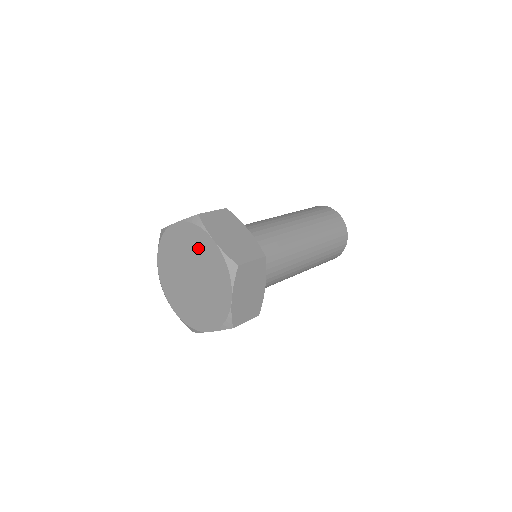
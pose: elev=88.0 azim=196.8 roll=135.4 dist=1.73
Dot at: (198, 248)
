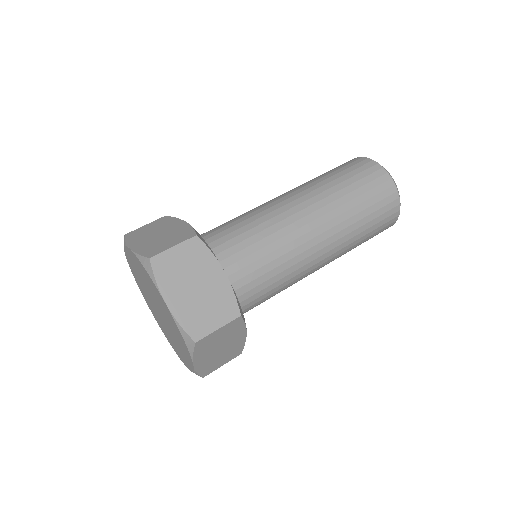
Dot at: (155, 294)
